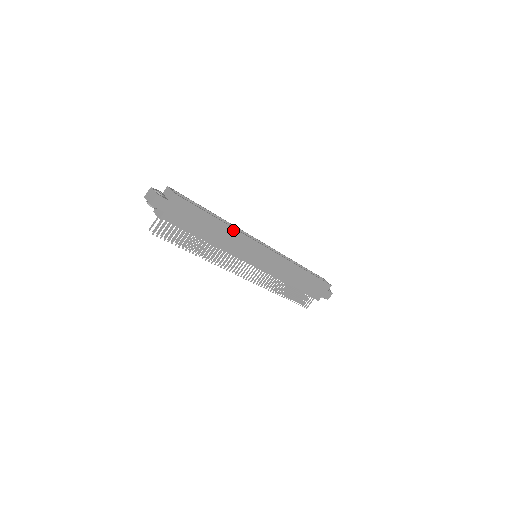
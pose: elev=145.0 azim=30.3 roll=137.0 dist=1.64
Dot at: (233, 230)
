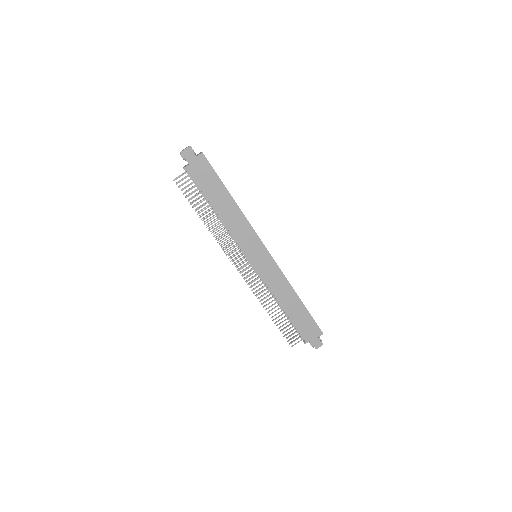
Dot at: (241, 213)
